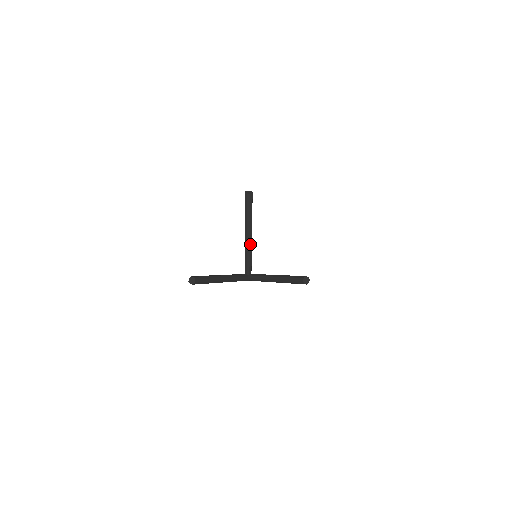
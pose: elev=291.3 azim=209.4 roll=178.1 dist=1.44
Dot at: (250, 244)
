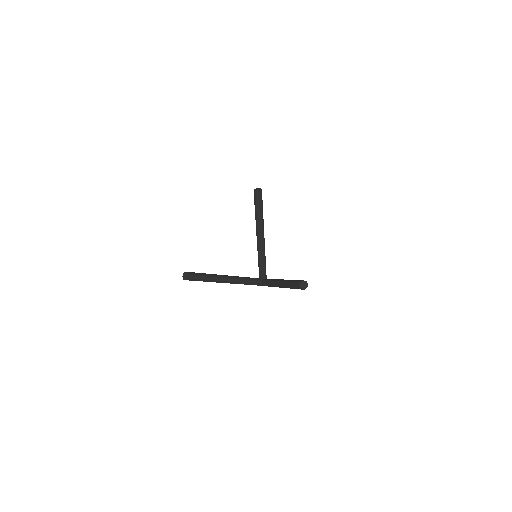
Dot at: (262, 246)
